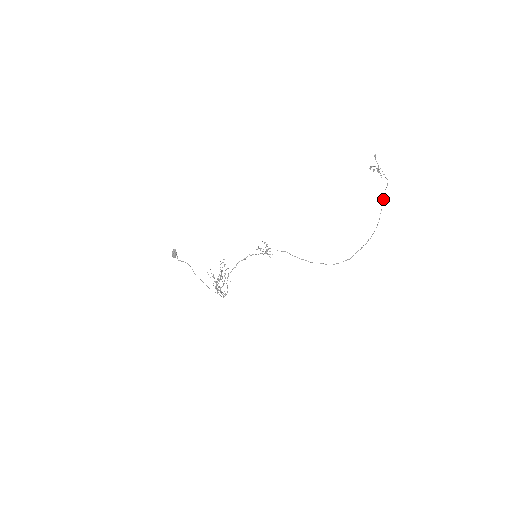
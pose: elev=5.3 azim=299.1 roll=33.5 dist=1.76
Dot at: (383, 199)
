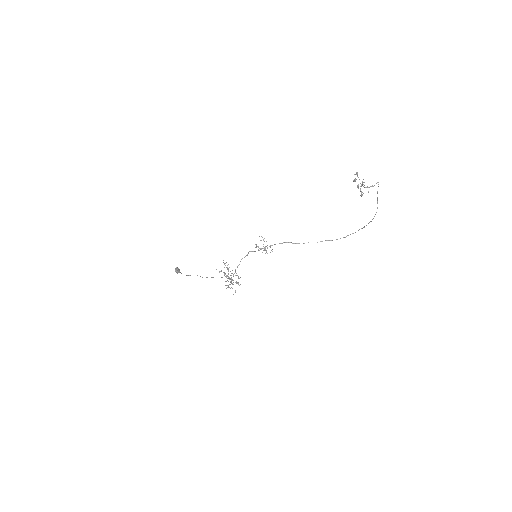
Dot at: (377, 193)
